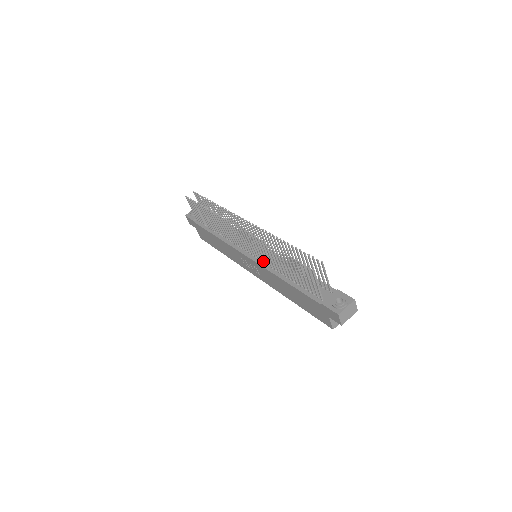
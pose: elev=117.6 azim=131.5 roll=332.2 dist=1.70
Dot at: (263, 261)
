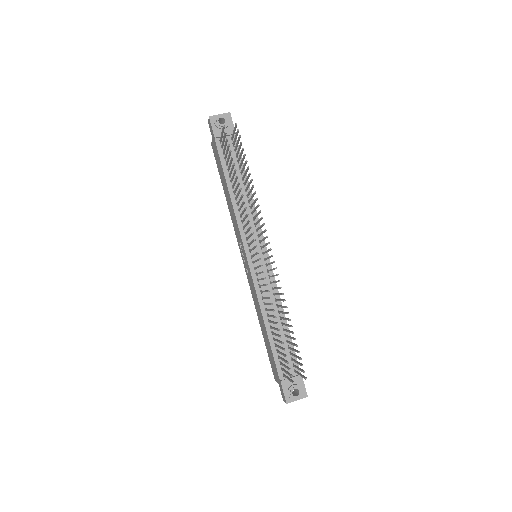
Dot at: (259, 281)
